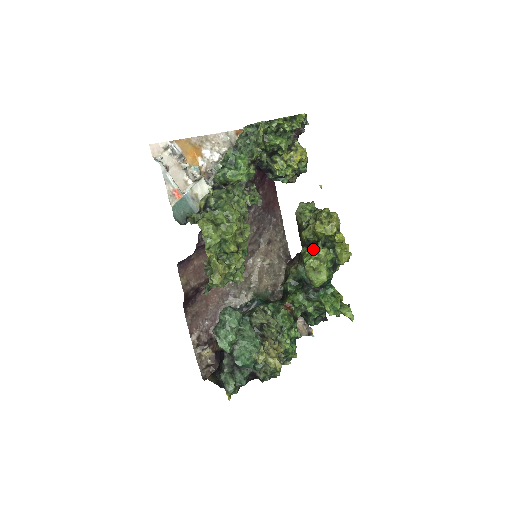
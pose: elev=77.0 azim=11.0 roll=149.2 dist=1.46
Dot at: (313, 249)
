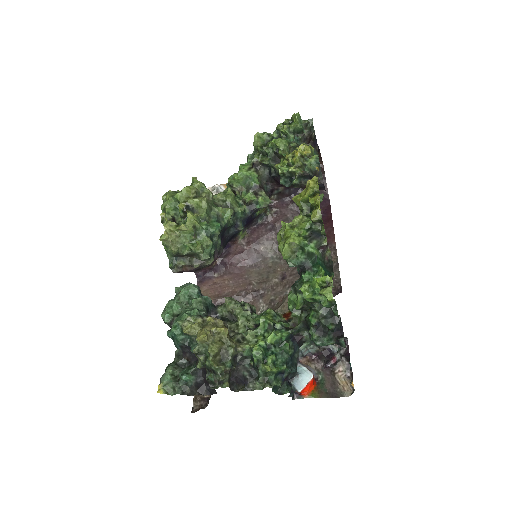
Dot at: occluded
